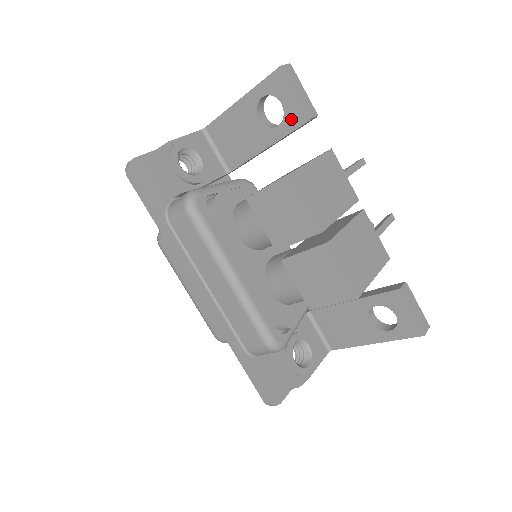
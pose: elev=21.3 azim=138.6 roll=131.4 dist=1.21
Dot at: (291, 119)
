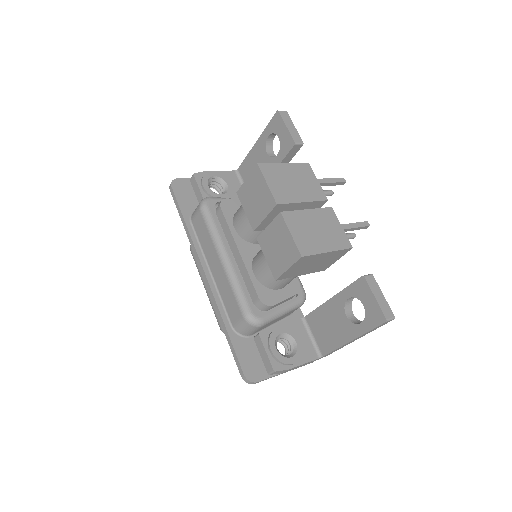
Dot at: (284, 147)
